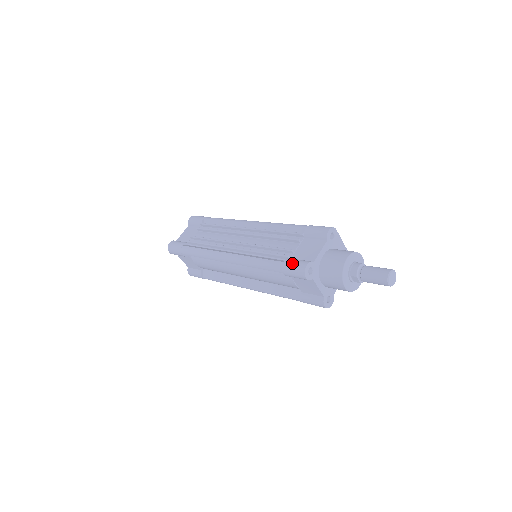
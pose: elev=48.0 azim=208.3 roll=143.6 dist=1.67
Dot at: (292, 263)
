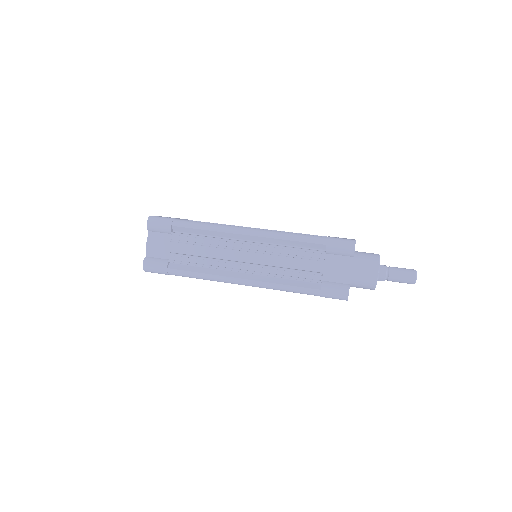
Dot at: (331, 292)
